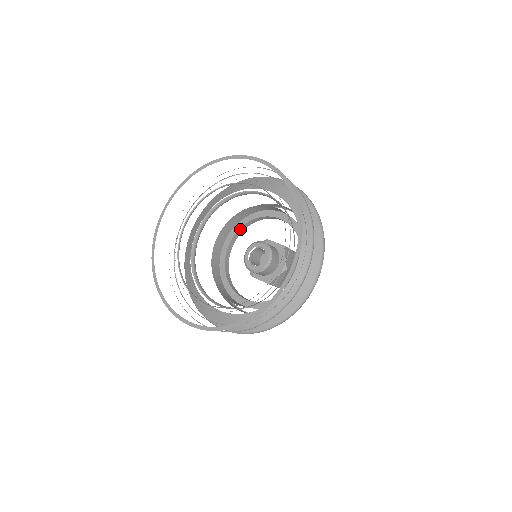
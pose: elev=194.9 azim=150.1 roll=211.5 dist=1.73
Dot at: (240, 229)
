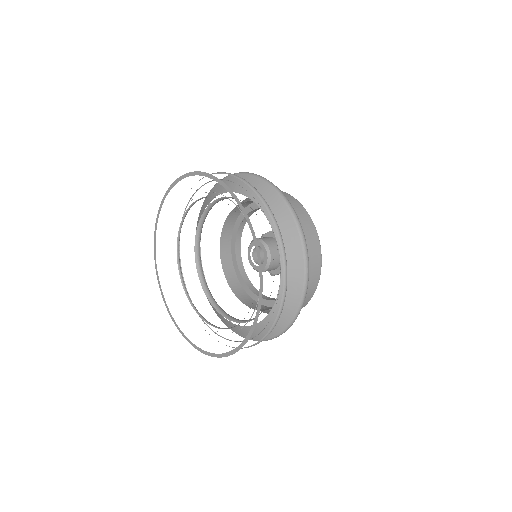
Dot at: (252, 210)
